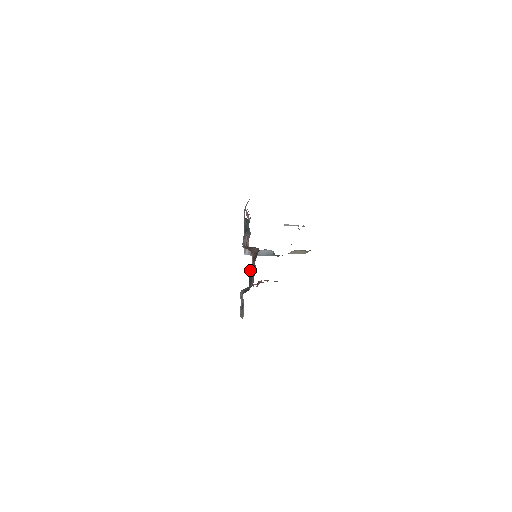
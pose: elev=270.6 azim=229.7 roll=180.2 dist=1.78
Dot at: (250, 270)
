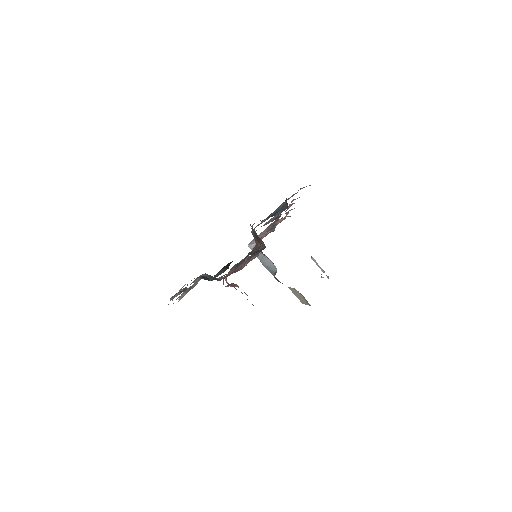
Dot at: occluded
